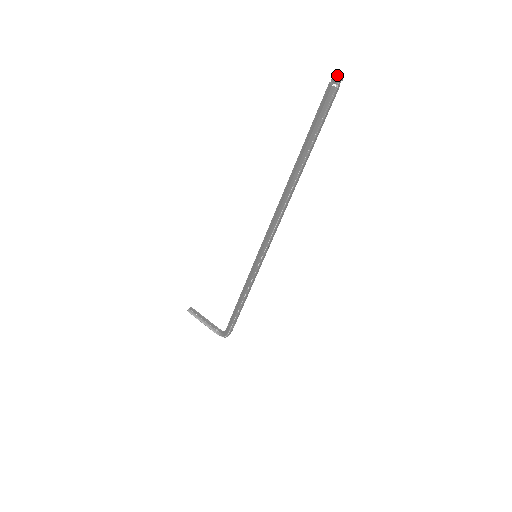
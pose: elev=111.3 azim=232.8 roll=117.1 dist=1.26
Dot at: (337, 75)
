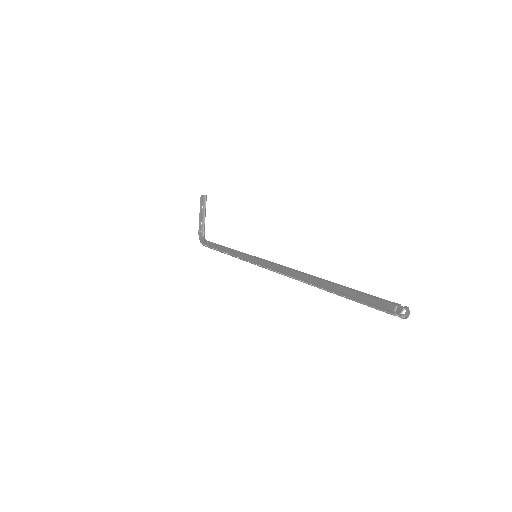
Dot at: (404, 314)
